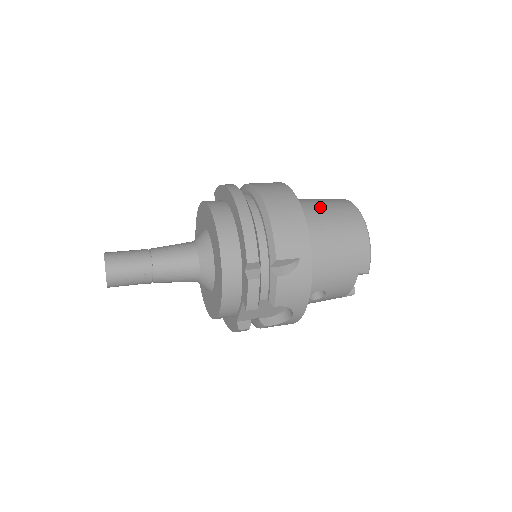
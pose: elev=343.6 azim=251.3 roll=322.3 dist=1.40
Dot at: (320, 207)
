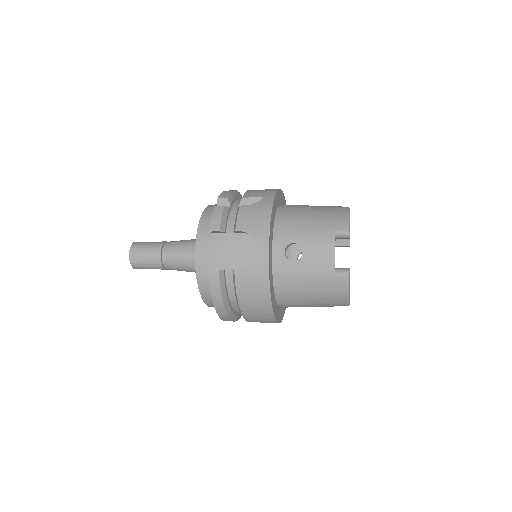
Dot at: occluded
